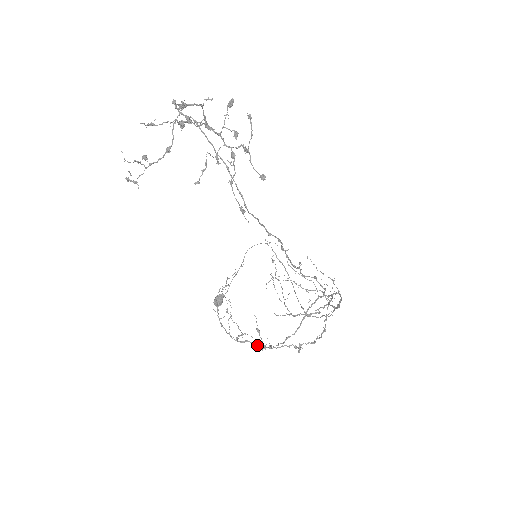
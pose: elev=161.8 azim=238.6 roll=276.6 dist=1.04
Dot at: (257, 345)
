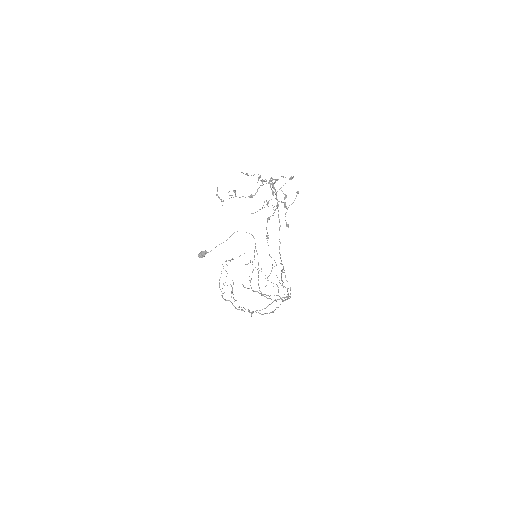
Dot at: occluded
